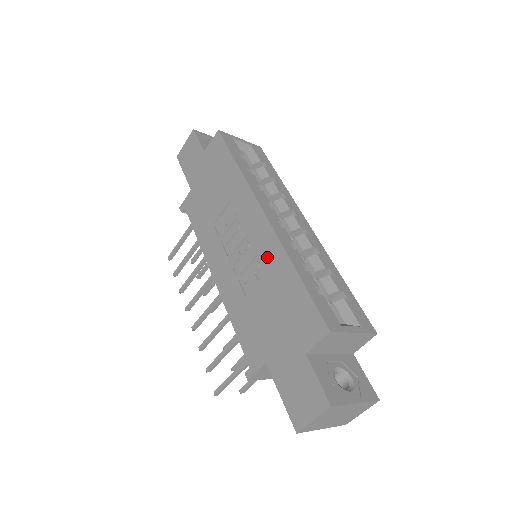
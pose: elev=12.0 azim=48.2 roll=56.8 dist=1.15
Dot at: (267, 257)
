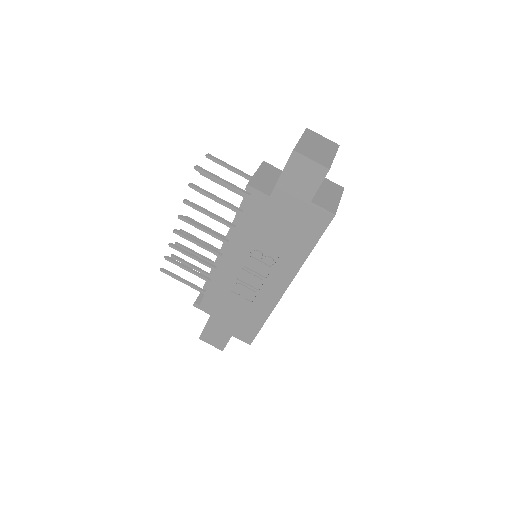
Dot at: (261, 301)
